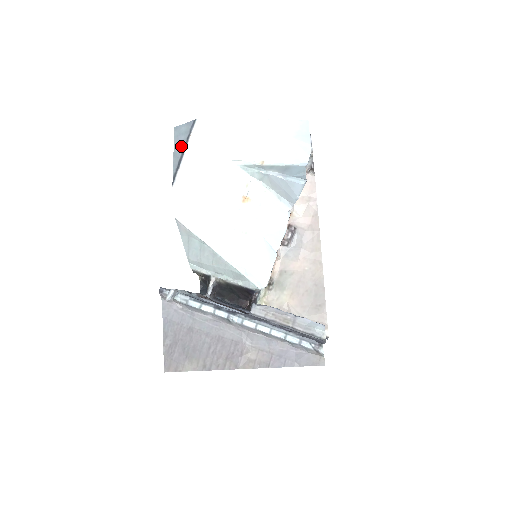
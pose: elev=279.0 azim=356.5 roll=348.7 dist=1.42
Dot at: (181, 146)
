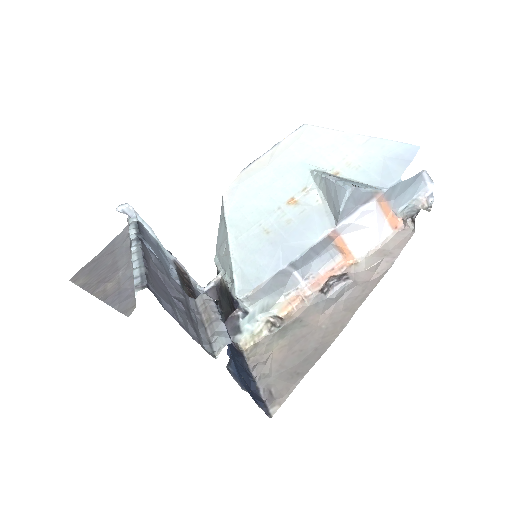
Dot at: occluded
